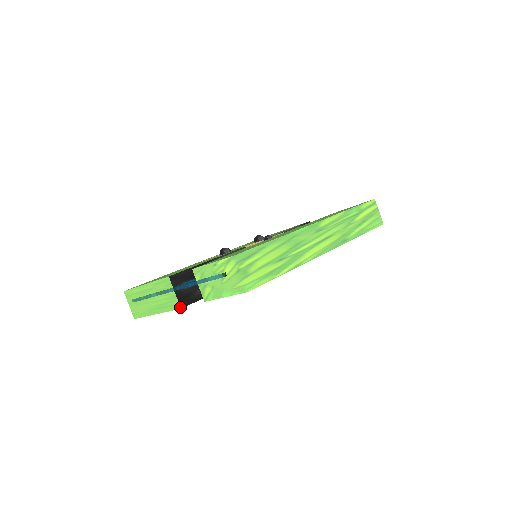
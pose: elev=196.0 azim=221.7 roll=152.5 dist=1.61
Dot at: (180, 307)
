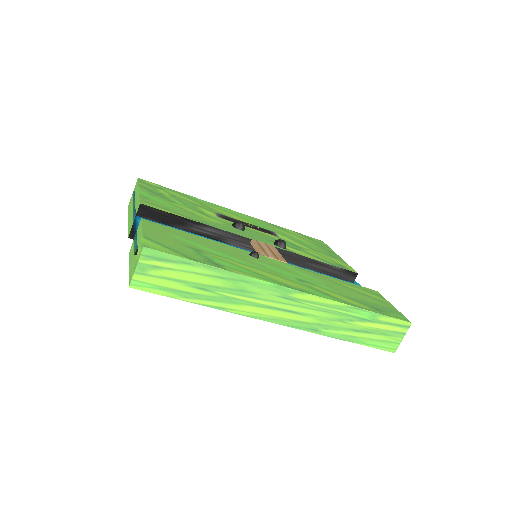
Dot at: (129, 236)
